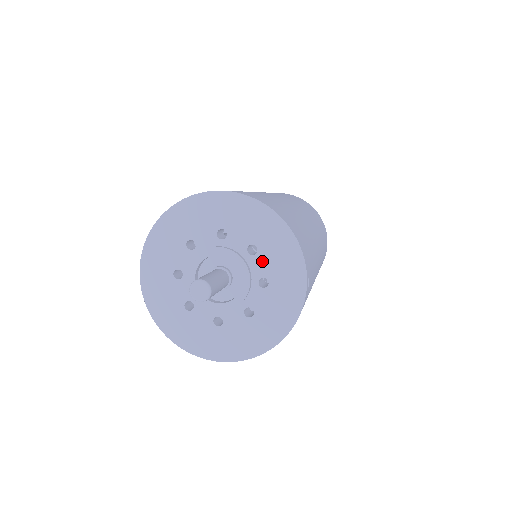
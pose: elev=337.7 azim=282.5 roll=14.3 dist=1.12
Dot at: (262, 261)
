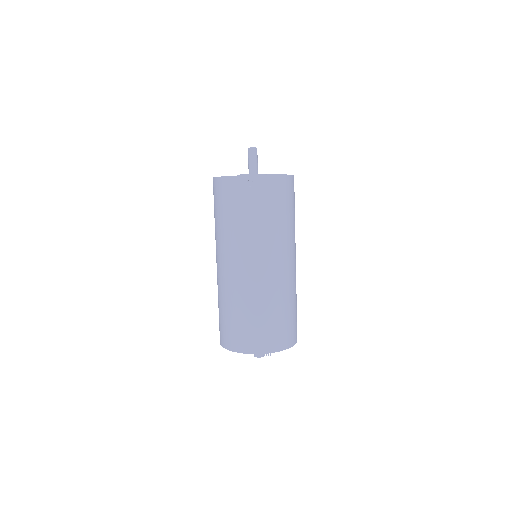
Dot at: occluded
